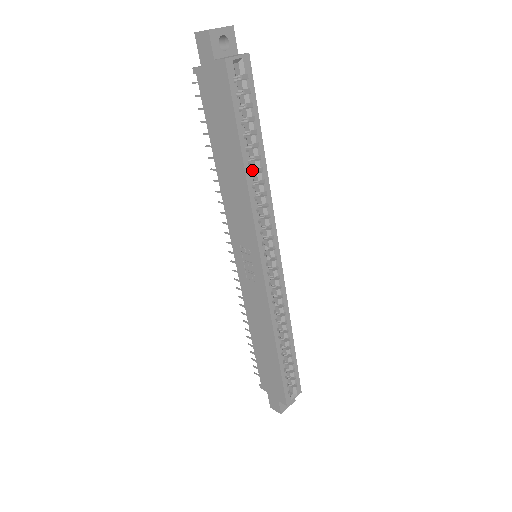
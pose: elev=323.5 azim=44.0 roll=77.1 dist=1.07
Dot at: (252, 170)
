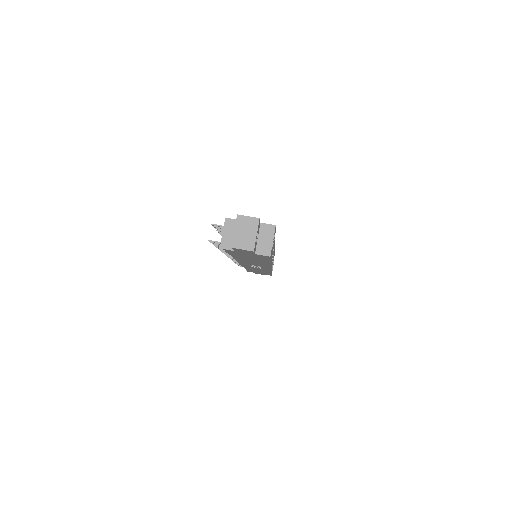
Dot at: occluded
